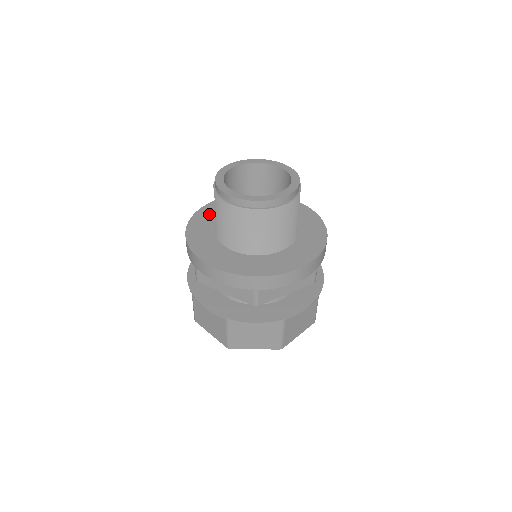
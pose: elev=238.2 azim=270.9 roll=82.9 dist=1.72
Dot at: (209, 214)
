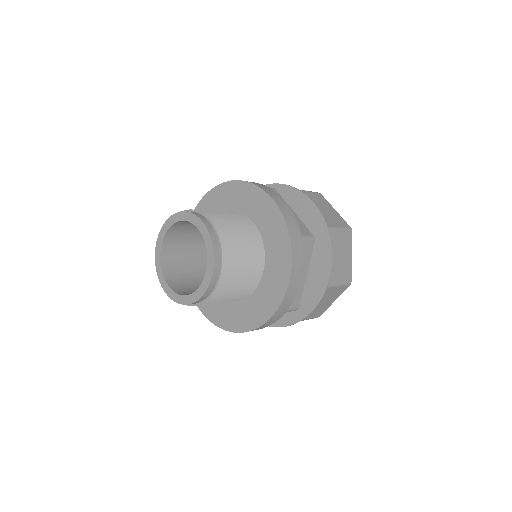
Dot at: occluded
